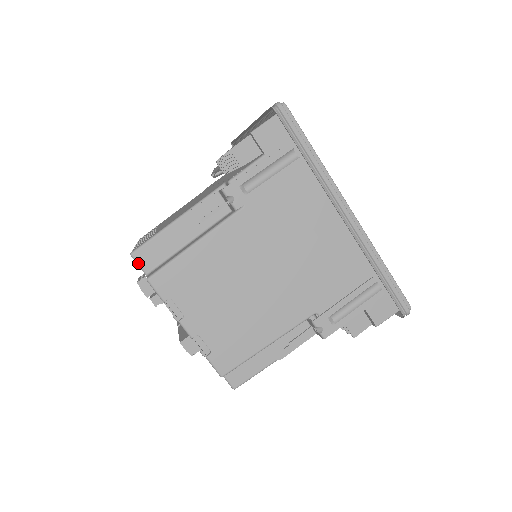
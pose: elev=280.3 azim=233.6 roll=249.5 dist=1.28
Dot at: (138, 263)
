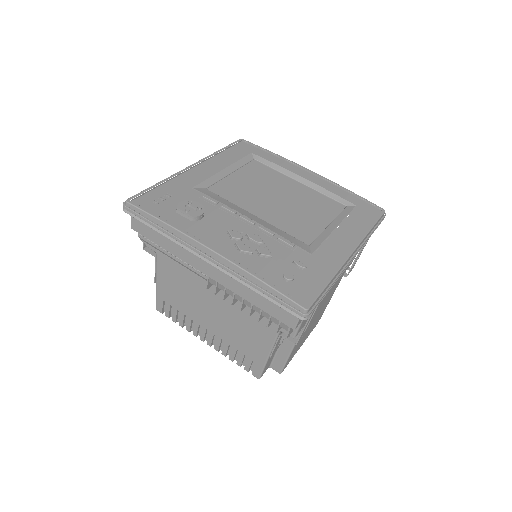
Dot at: occluded
